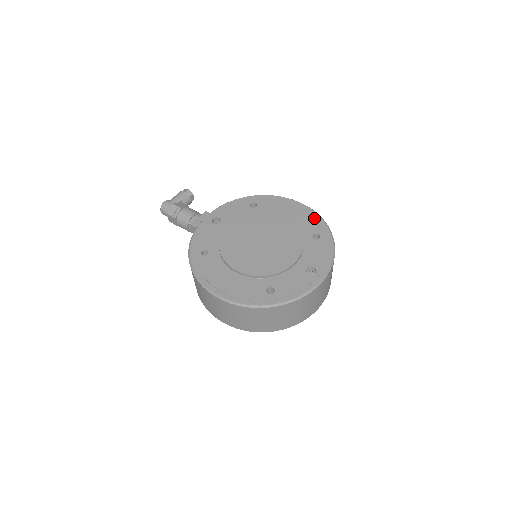
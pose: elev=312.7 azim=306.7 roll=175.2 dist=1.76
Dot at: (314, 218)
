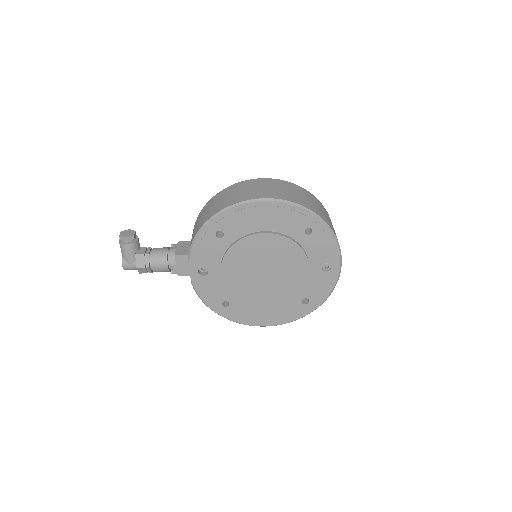
Dot at: (292, 212)
